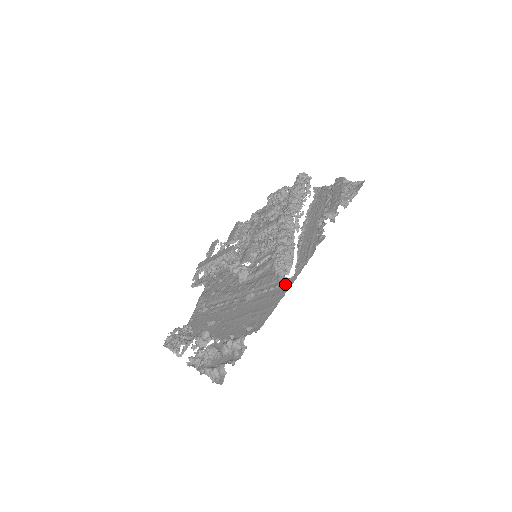
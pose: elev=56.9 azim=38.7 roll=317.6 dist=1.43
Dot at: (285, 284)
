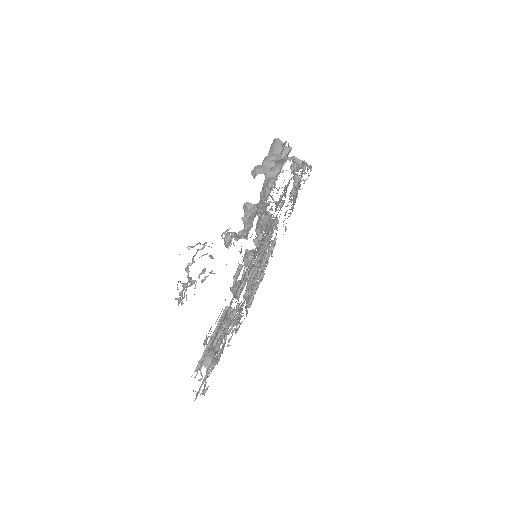
Dot at: occluded
